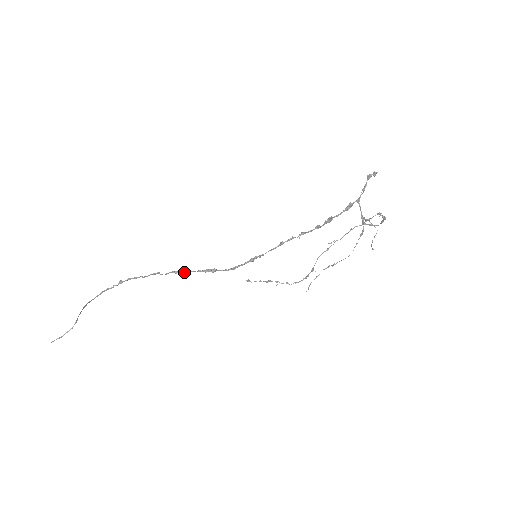
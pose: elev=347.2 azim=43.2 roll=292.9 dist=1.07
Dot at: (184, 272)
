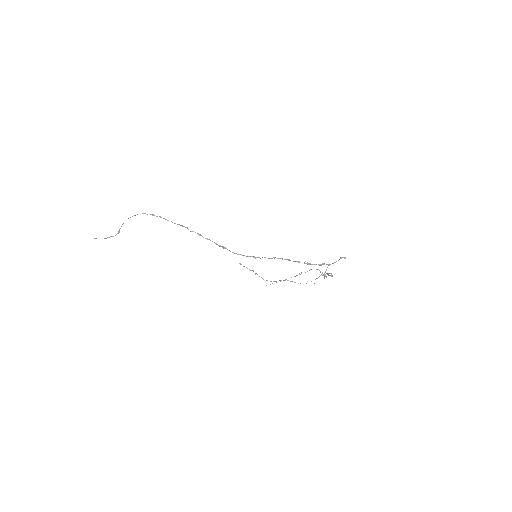
Dot at: (206, 238)
